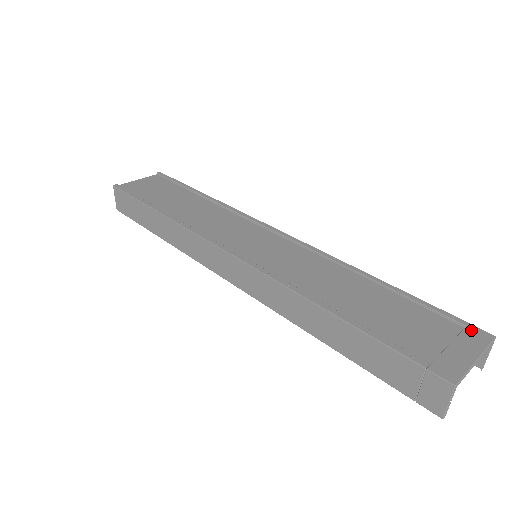
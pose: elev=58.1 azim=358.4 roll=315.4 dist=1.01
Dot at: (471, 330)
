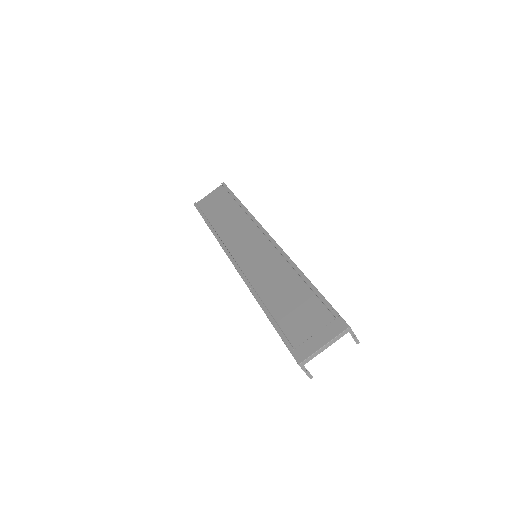
Dot at: (337, 321)
